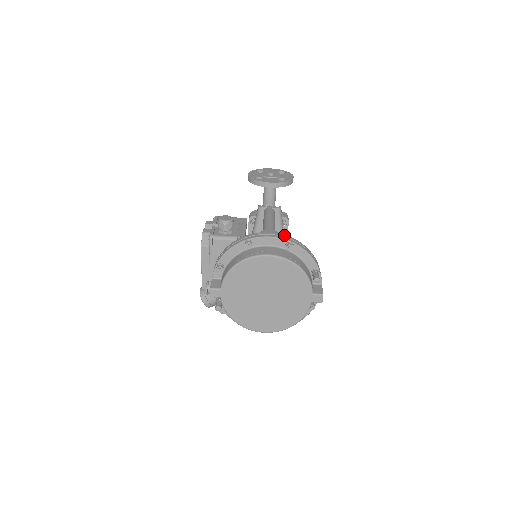
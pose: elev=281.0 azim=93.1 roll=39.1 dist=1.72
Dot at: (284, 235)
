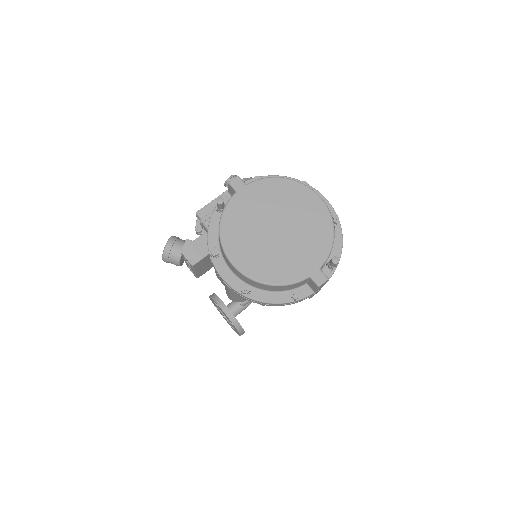
Dot at: occluded
